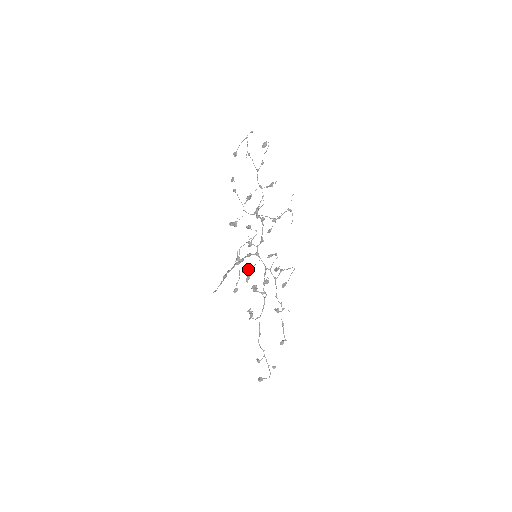
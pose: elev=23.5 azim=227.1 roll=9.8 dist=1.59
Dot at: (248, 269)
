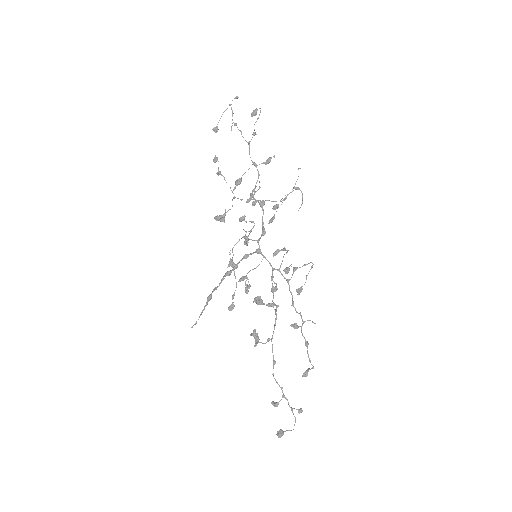
Dot at: (246, 275)
